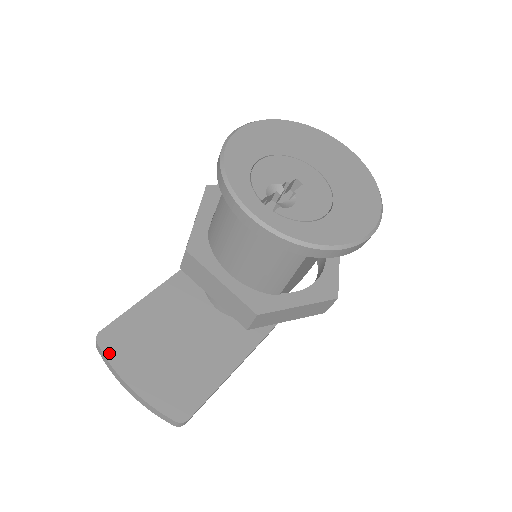
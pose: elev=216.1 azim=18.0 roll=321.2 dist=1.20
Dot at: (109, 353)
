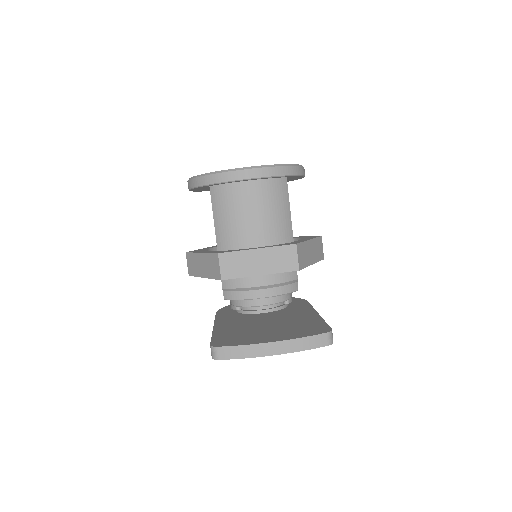
Dot at: (233, 344)
